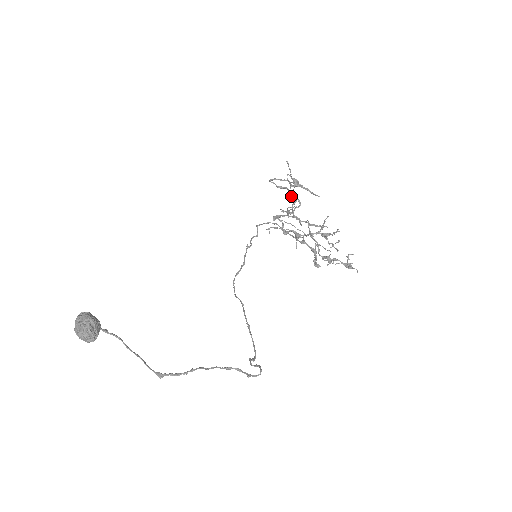
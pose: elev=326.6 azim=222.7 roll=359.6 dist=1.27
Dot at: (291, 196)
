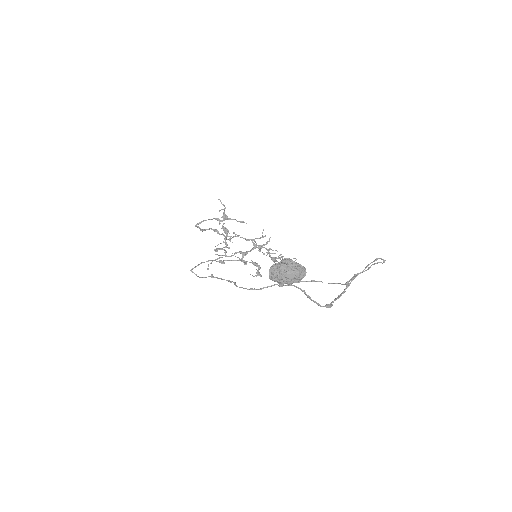
Dot at: (218, 232)
